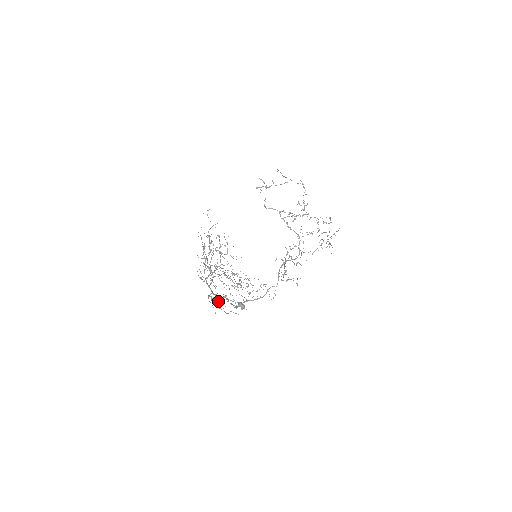
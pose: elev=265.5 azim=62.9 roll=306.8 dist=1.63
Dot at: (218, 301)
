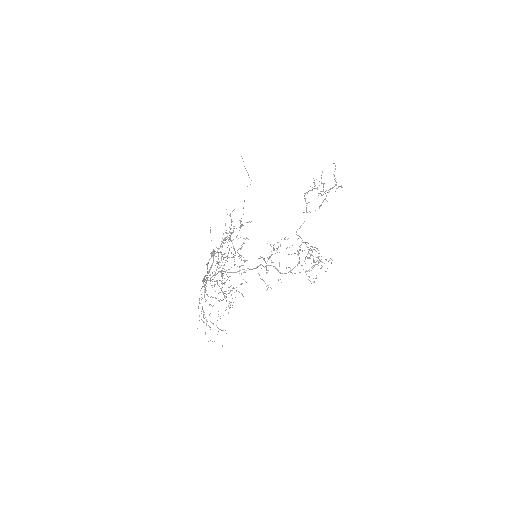
Dot at: (206, 323)
